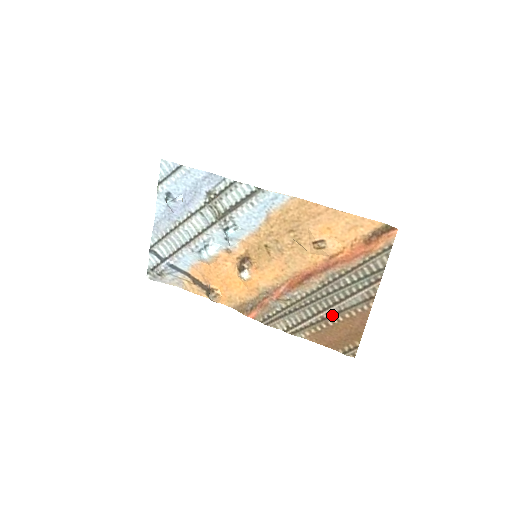
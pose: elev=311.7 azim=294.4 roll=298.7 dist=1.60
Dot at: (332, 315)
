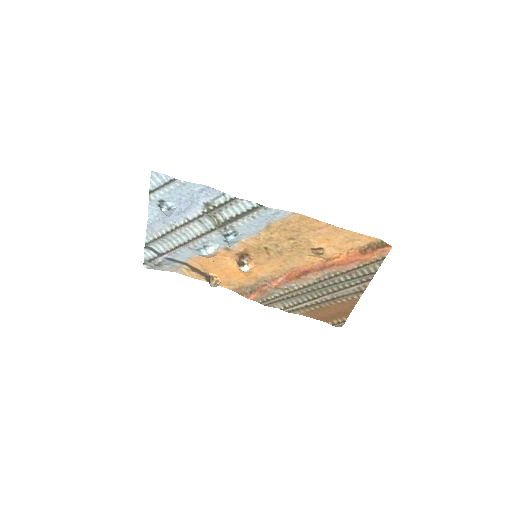
Dot at: (325, 301)
